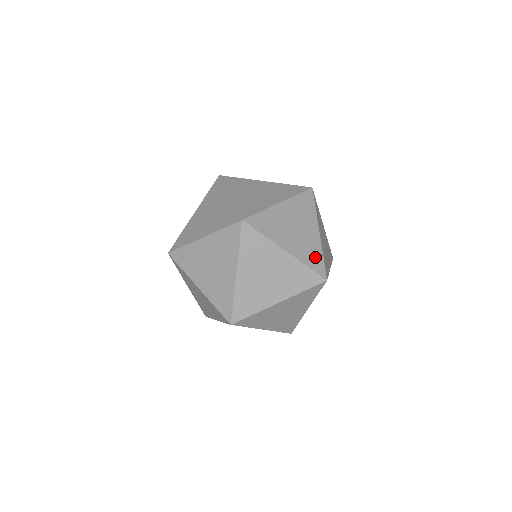
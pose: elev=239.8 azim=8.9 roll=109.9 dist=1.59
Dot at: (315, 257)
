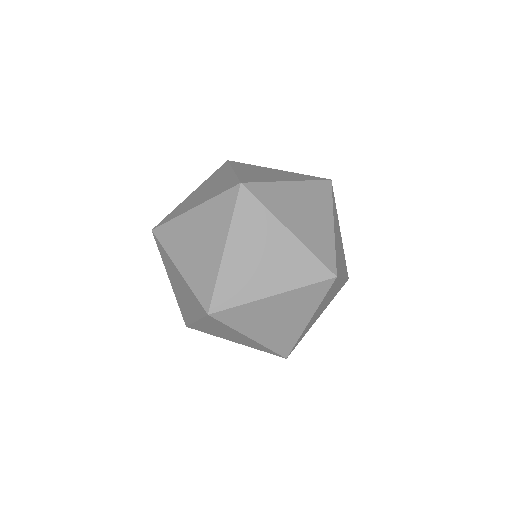
Dot at: (256, 179)
